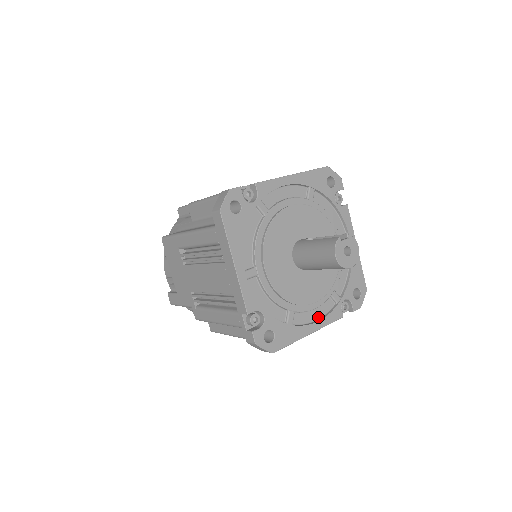
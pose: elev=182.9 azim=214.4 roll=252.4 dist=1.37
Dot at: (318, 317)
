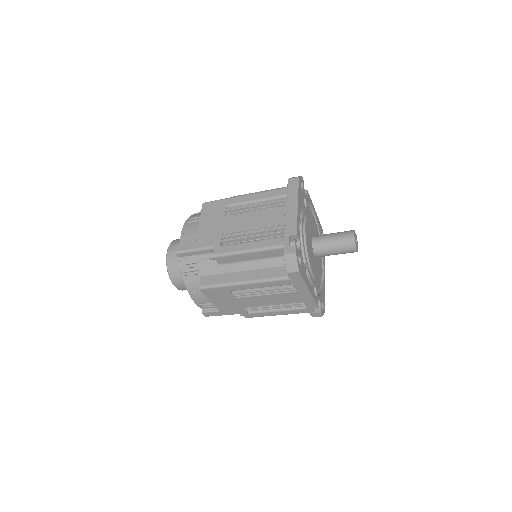
Dot at: occluded
